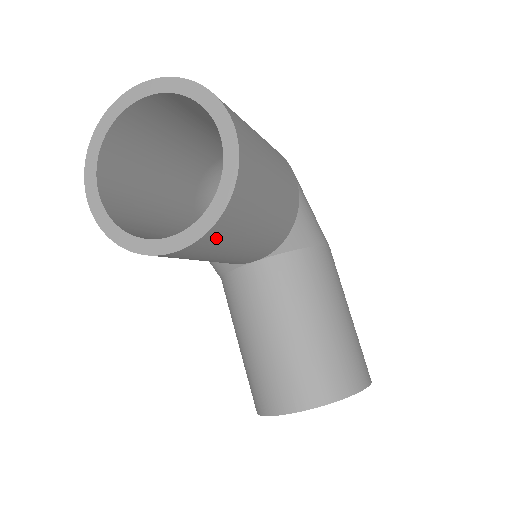
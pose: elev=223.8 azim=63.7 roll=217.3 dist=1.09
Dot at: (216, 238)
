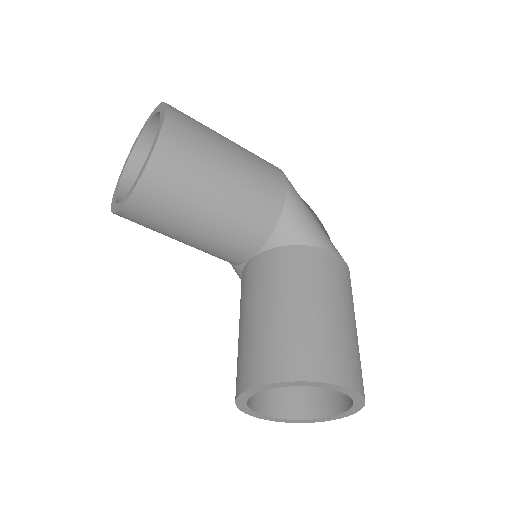
Dot at: (154, 195)
